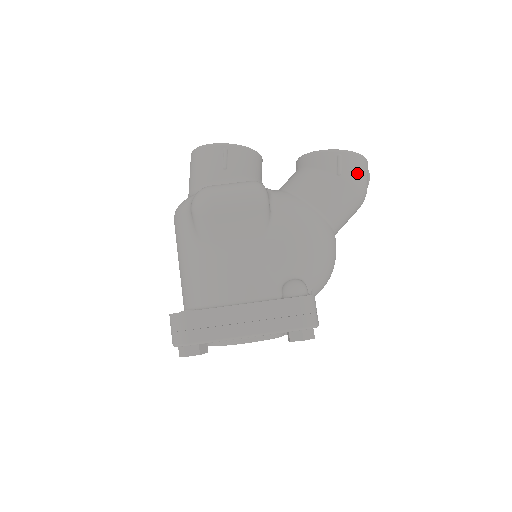
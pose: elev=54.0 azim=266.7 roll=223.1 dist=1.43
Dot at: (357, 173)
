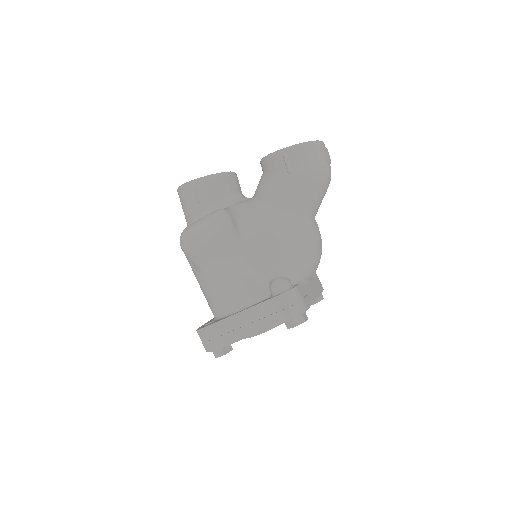
Dot at: (307, 163)
